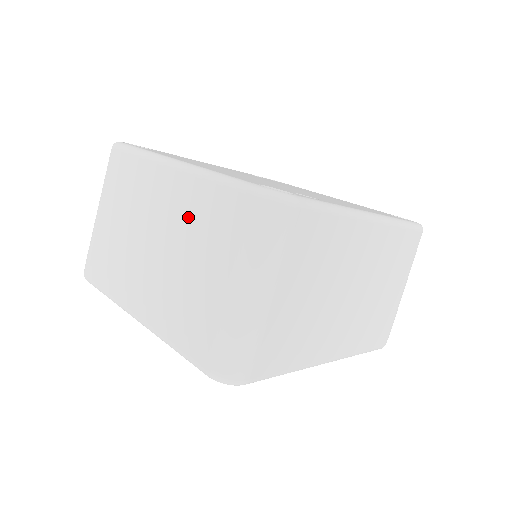
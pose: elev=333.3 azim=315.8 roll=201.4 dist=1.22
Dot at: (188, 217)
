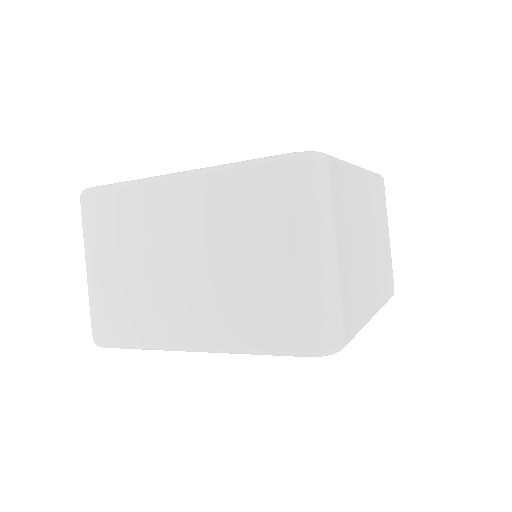
Dot at: (217, 217)
